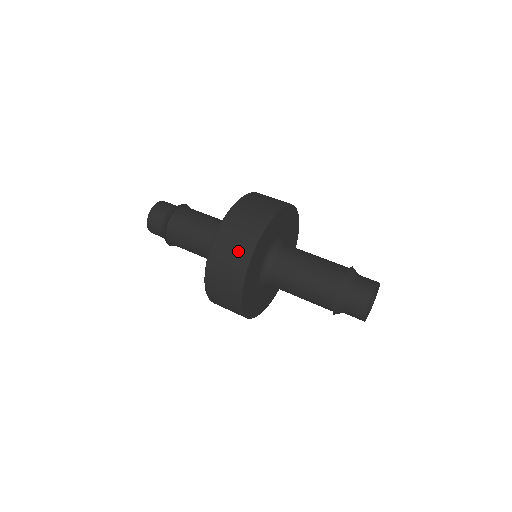
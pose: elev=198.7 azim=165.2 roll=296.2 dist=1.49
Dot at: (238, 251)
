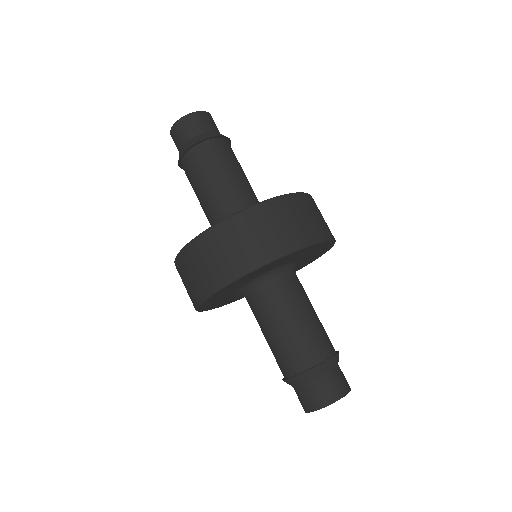
Dot at: (299, 229)
